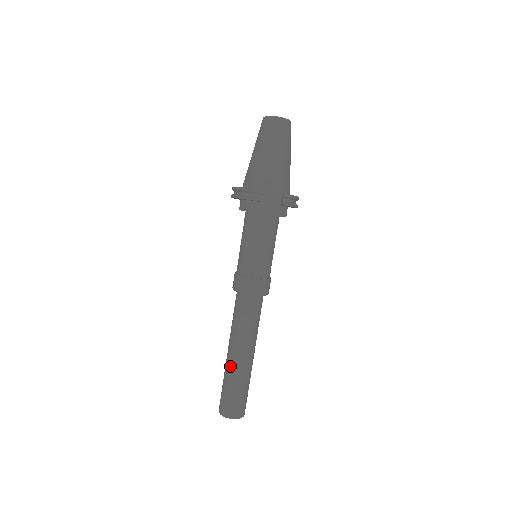
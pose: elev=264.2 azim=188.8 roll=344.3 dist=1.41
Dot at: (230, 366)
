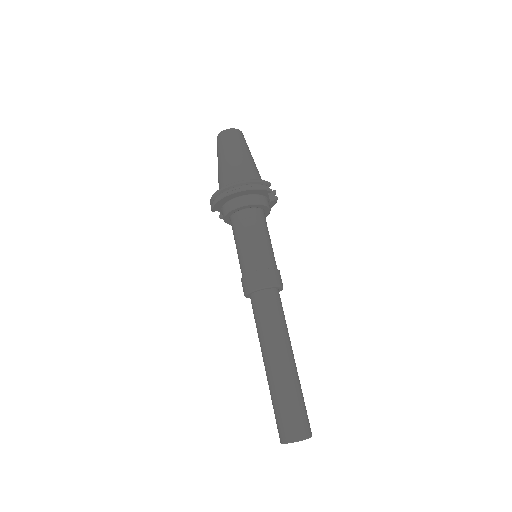
Dot at: (288, 374)
